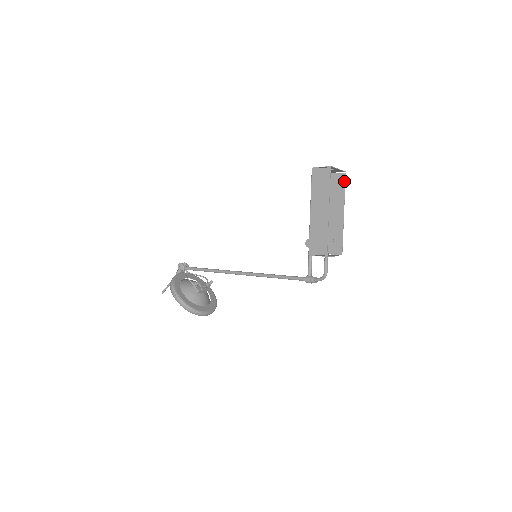
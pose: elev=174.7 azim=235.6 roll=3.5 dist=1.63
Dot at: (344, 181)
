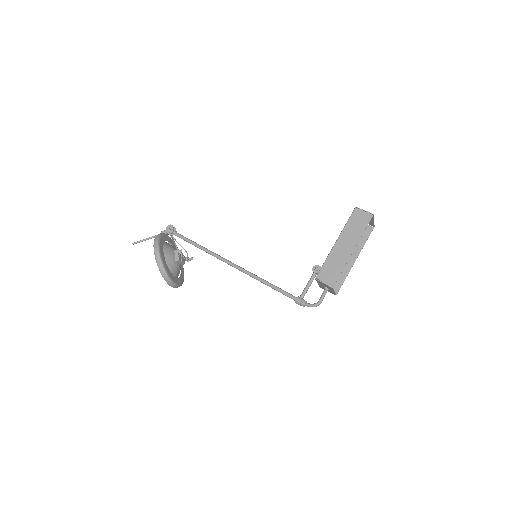
Dot at: (369, 234)
